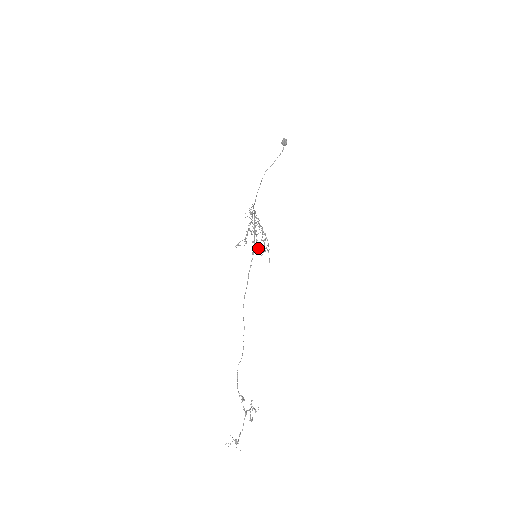
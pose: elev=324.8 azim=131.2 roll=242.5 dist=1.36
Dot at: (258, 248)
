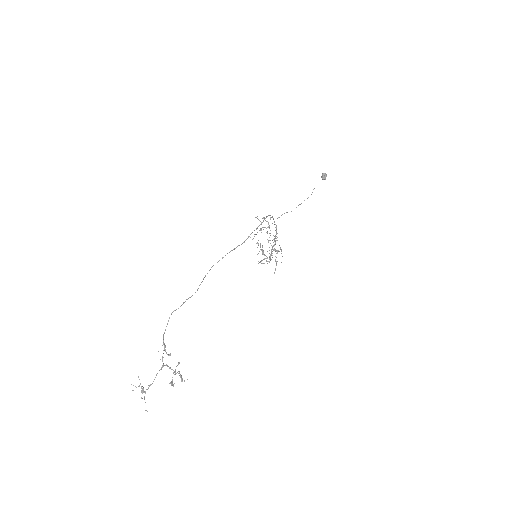
Dot at: (262, 251)
